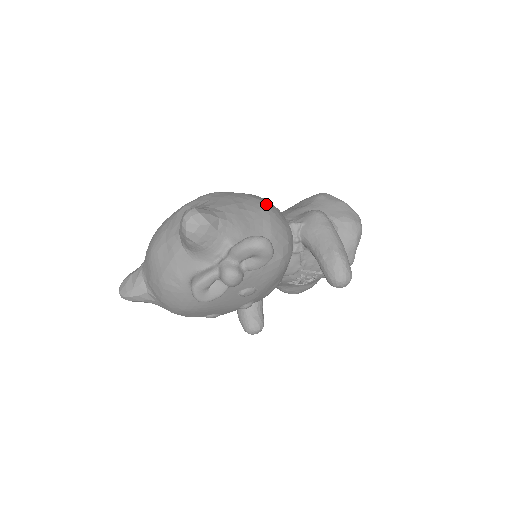
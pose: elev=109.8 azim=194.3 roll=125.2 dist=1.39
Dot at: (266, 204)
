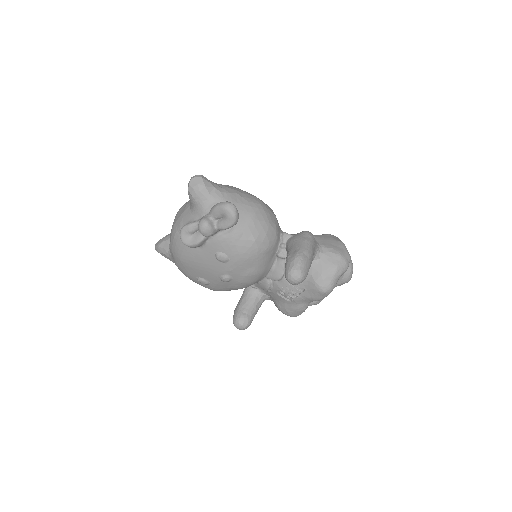
Dot at: (262, 204)
